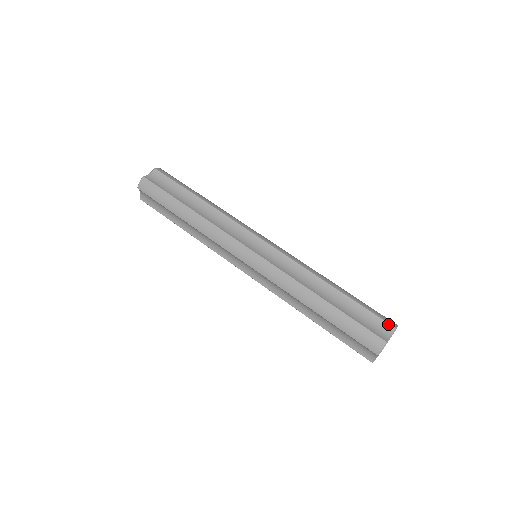
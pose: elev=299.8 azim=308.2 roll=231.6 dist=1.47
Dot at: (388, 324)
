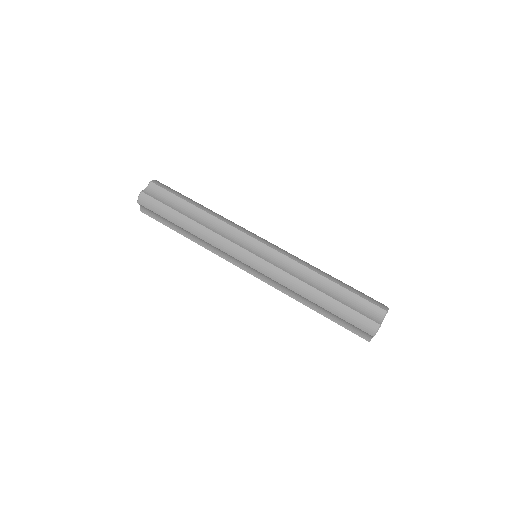
Dot at: (380, 308)
